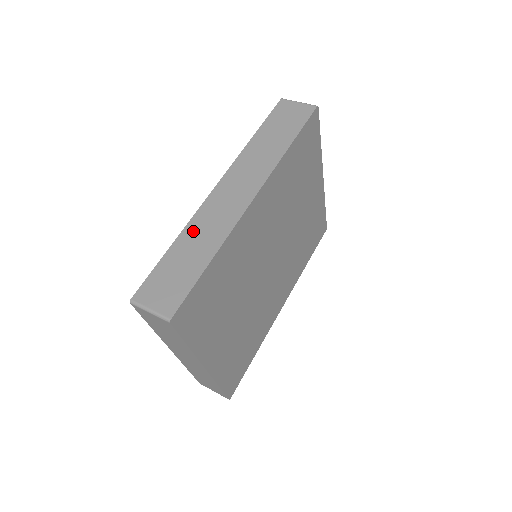
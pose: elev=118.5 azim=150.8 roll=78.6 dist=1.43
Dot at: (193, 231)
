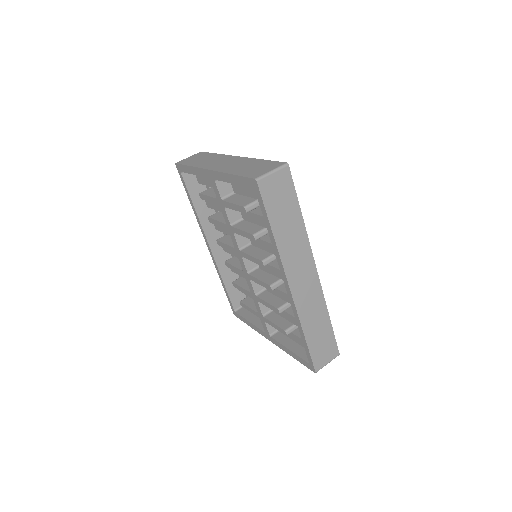
Dot at: (307, 320)
